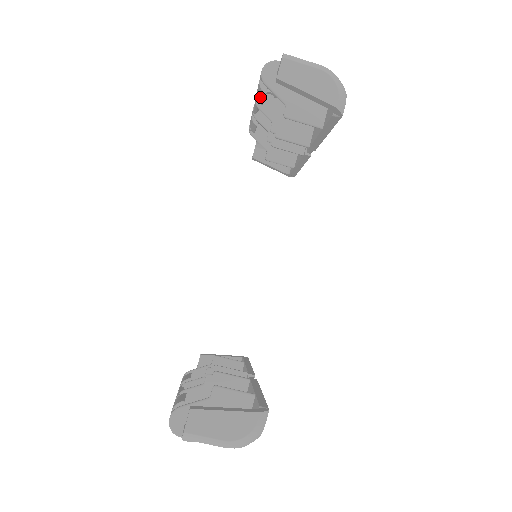
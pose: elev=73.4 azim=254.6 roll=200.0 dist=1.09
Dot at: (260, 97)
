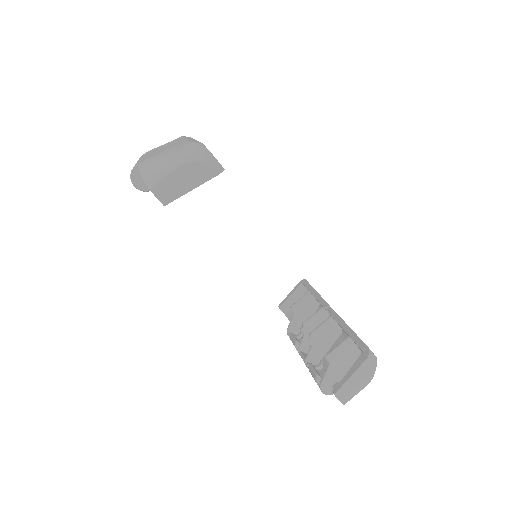
Dot at: occluded
